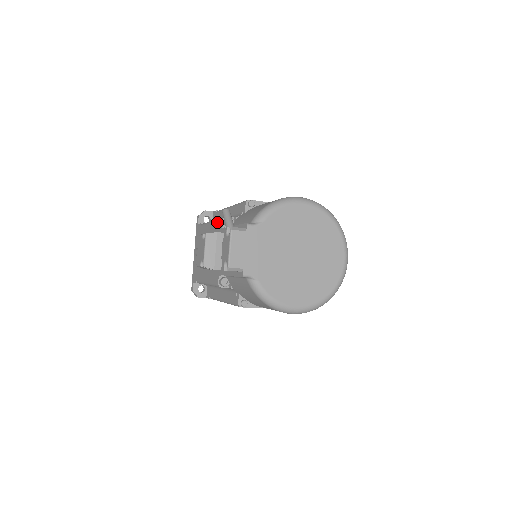
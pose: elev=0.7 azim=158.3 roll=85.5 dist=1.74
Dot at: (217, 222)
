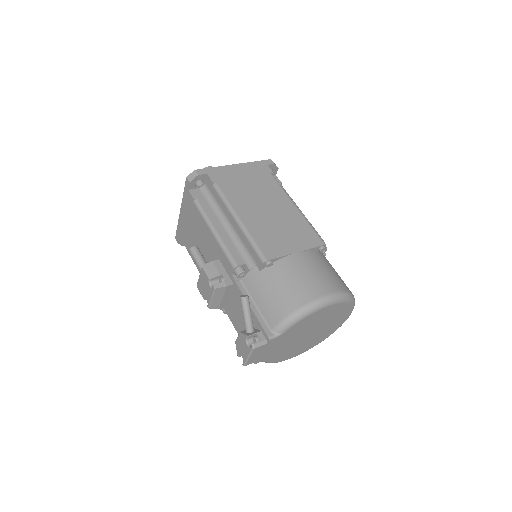
Dot at: (224, 254)
